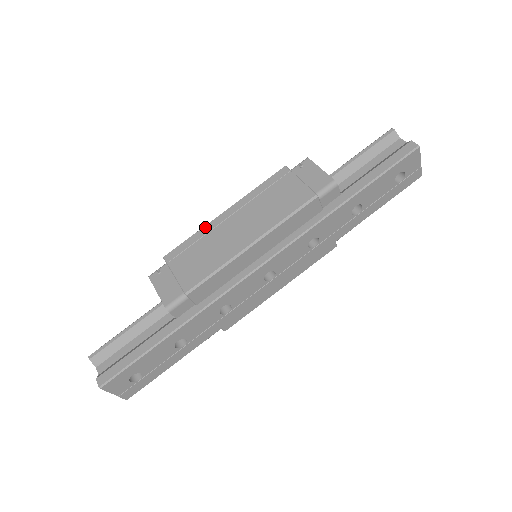
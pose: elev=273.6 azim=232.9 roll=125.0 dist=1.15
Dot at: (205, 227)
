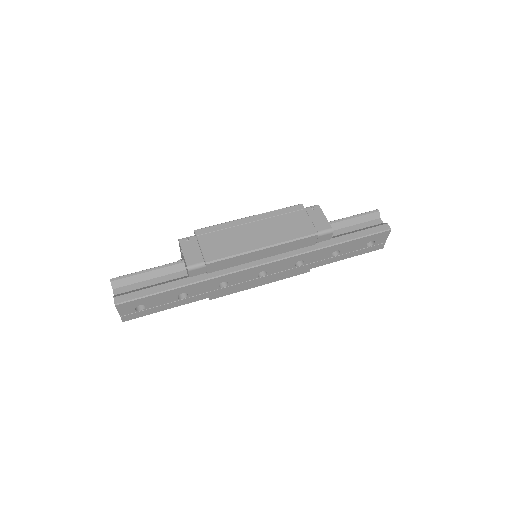
Dot at: (232, 222)
